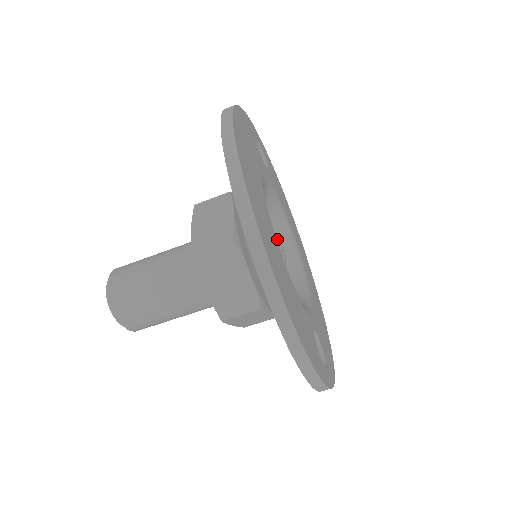
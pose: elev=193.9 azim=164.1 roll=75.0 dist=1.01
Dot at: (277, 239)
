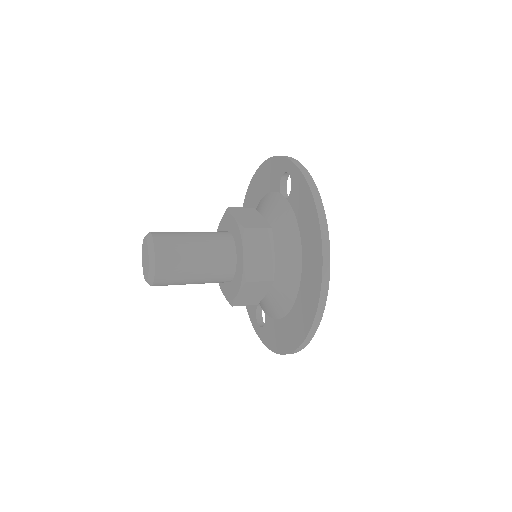
Dot at: occluded
